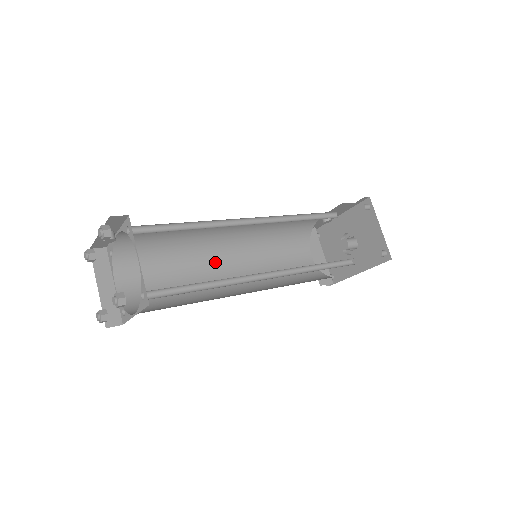
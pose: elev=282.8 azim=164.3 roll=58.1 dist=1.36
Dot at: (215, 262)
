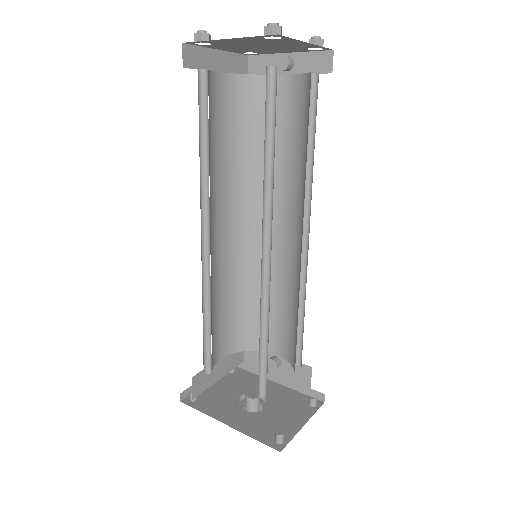
Dot at: (228, 213)
